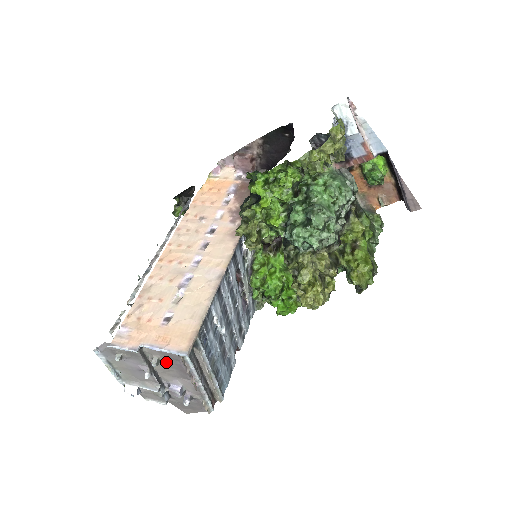
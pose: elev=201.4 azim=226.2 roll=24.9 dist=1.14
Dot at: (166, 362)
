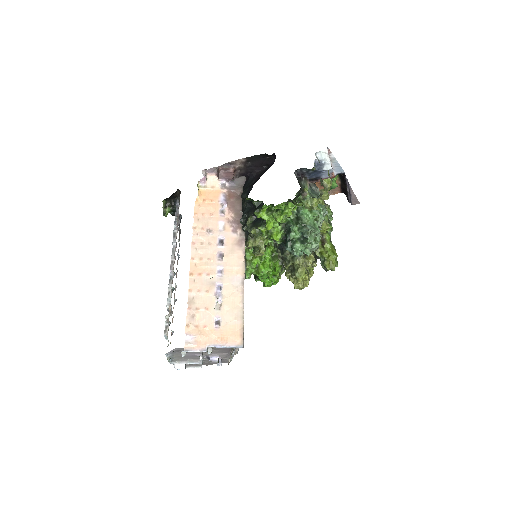
Dot at: (216, 348)
